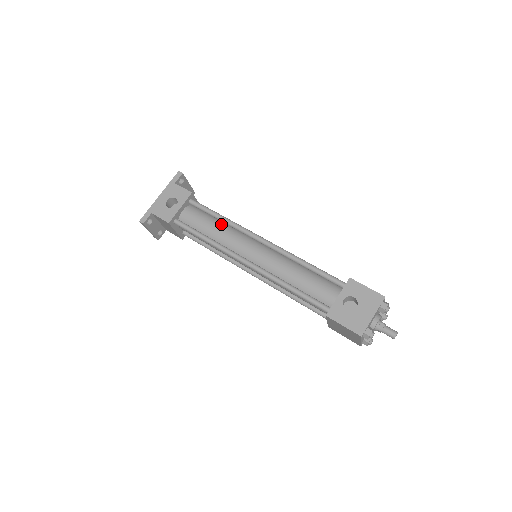
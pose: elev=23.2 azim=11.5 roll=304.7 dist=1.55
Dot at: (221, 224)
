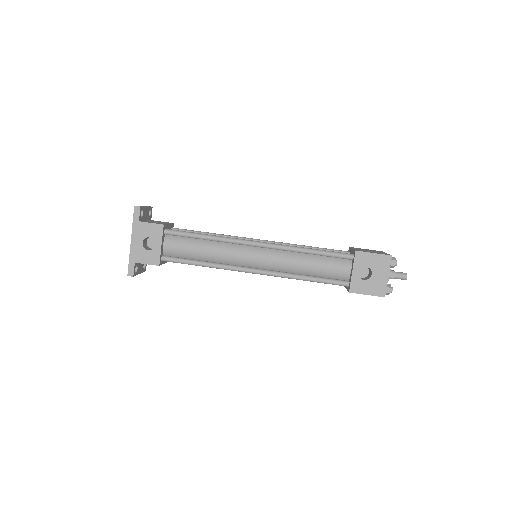
Dot at: (209, 243)
